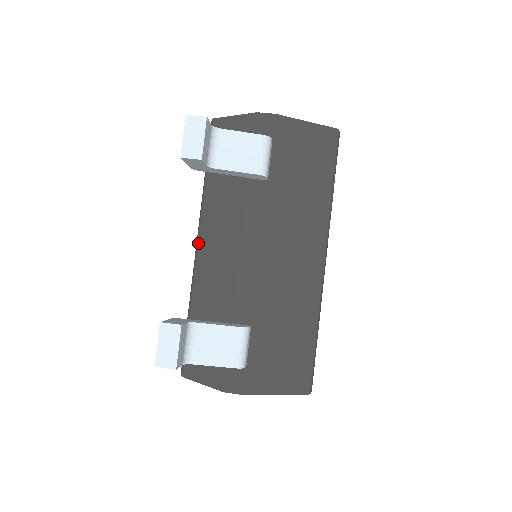
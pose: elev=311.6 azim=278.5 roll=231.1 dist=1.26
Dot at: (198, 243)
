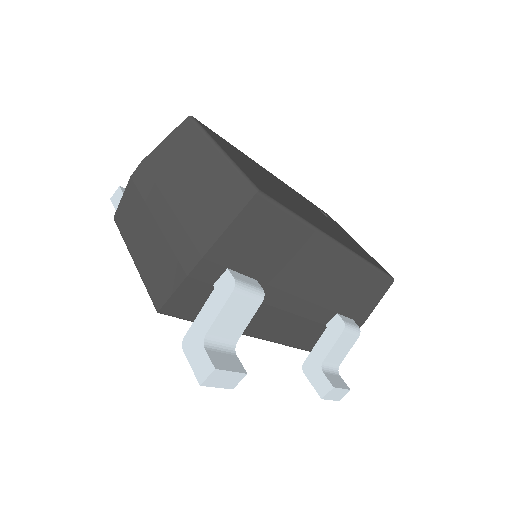
Dot at: (255, 337)
